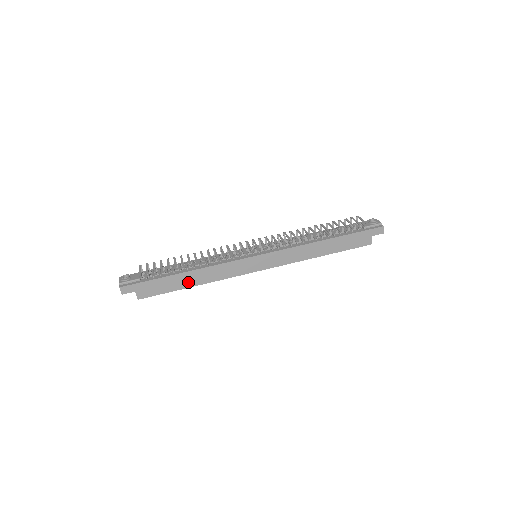
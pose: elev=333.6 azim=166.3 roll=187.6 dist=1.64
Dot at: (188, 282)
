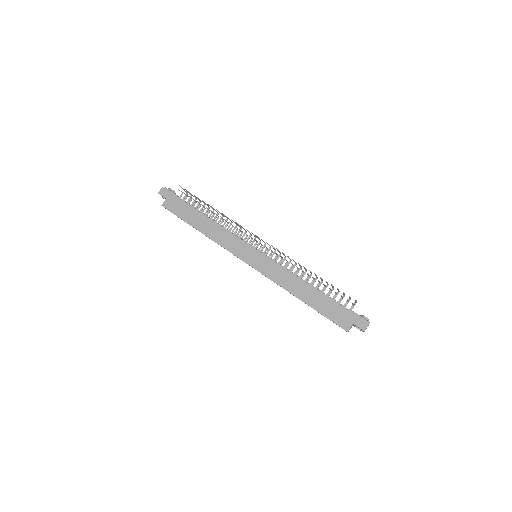
Dot at: (199, 224)
